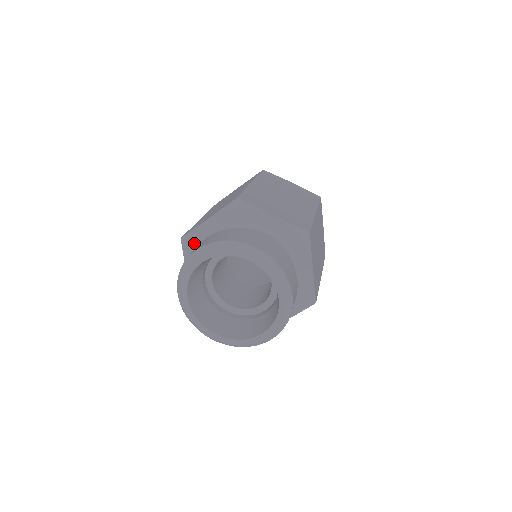
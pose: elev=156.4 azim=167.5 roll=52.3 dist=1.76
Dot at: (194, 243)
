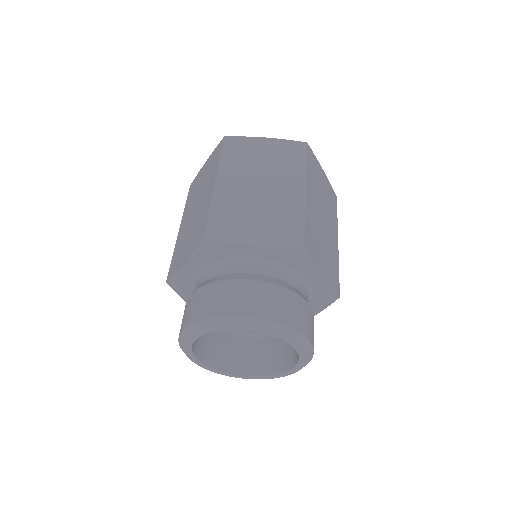
Dot at: (182, 285)
